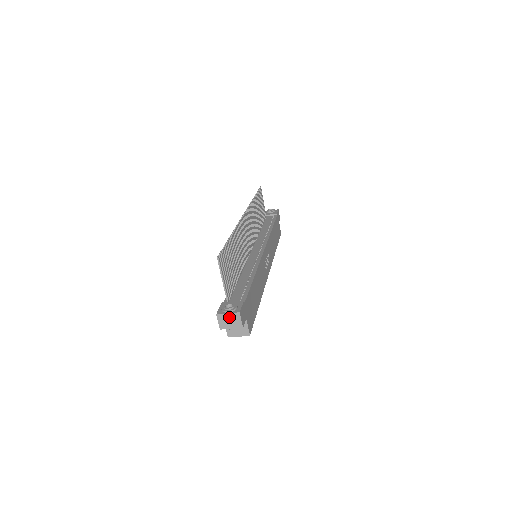
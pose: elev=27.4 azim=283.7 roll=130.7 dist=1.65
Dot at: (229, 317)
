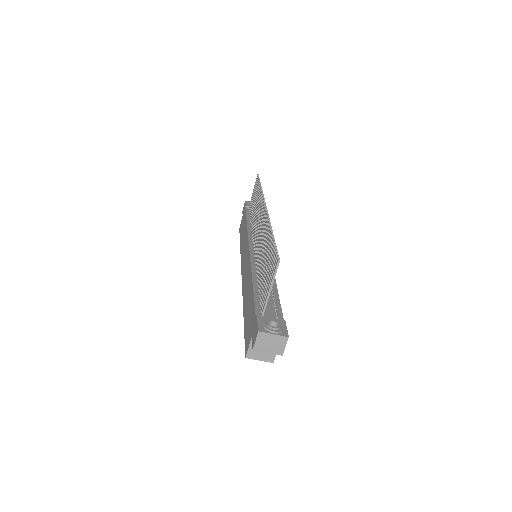
Dot at: (273, 339)
